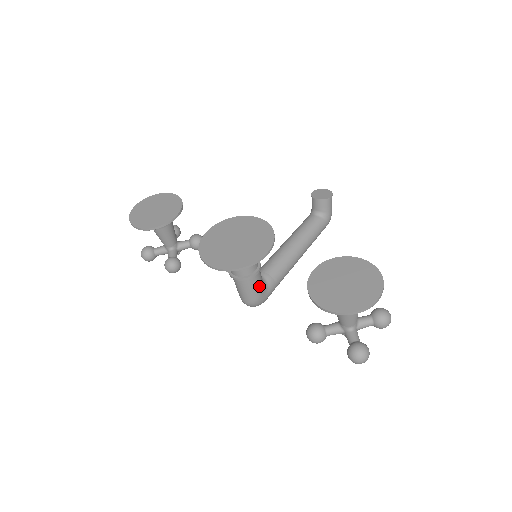
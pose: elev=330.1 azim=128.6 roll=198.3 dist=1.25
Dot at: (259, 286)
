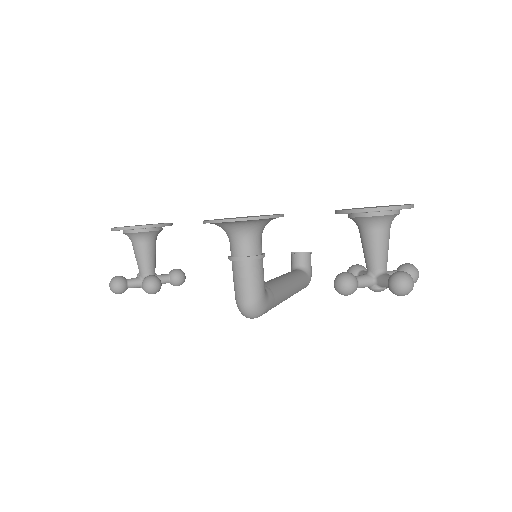
Dot at: (262, 280)
